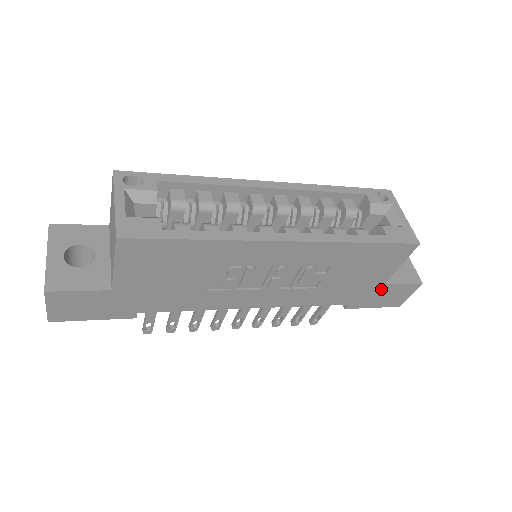
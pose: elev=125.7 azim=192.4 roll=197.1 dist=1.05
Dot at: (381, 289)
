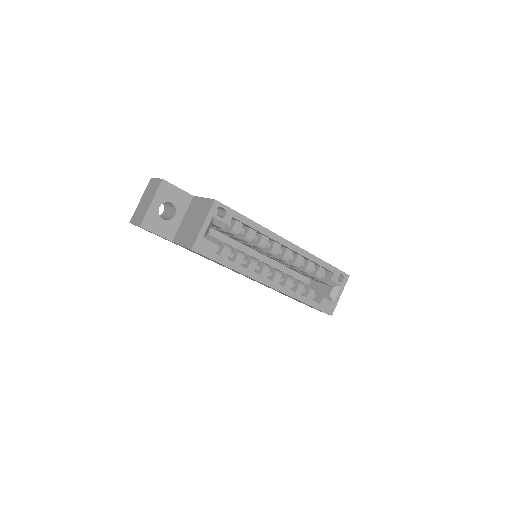
Dot at: occluded
